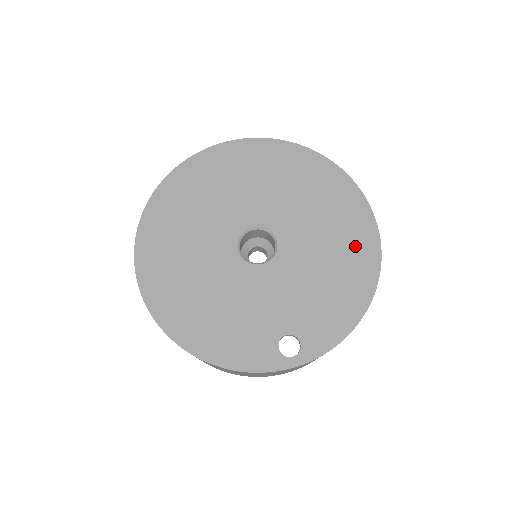
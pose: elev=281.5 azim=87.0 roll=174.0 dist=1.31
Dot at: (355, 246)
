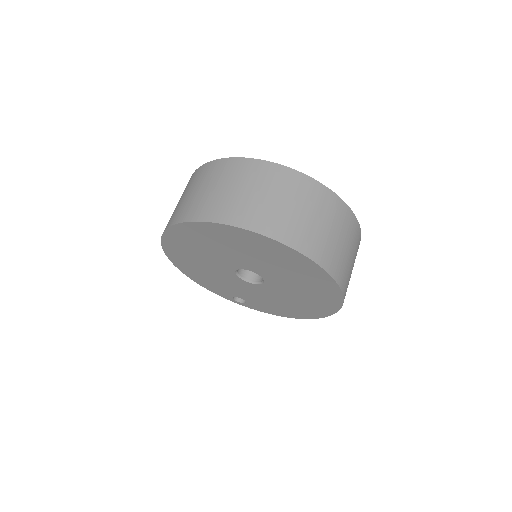
Dot at: (310, 309)
